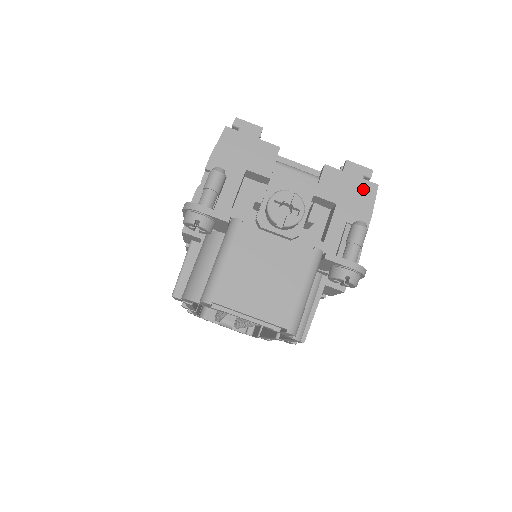
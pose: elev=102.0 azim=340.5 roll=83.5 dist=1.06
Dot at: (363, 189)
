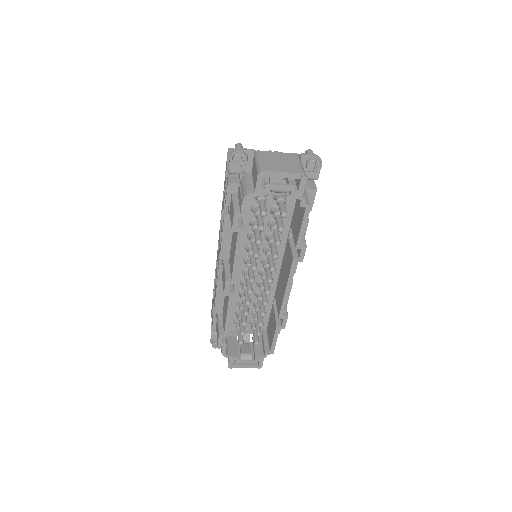
Dot at: occluded
